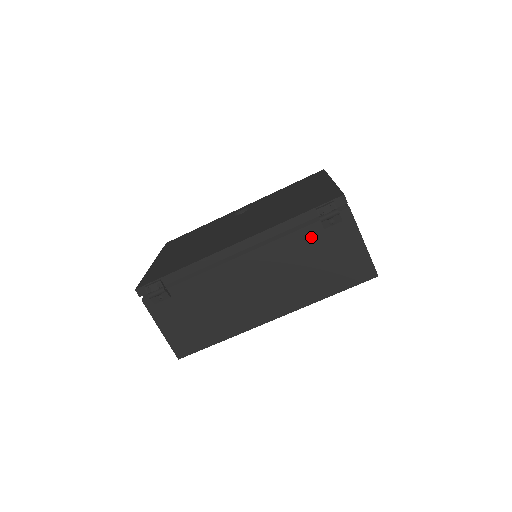
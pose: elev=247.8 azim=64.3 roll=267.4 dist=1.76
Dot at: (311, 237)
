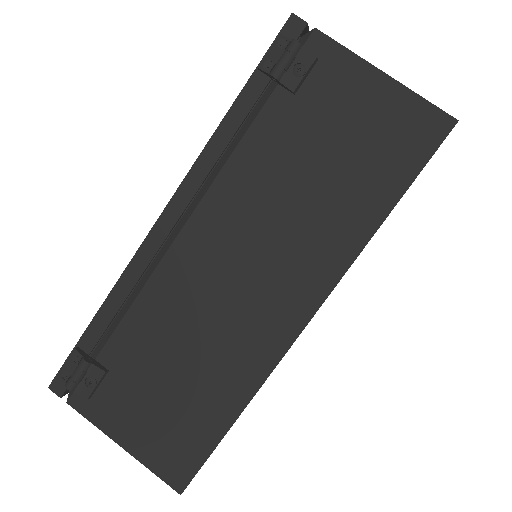
Dot at: (281, 124)
